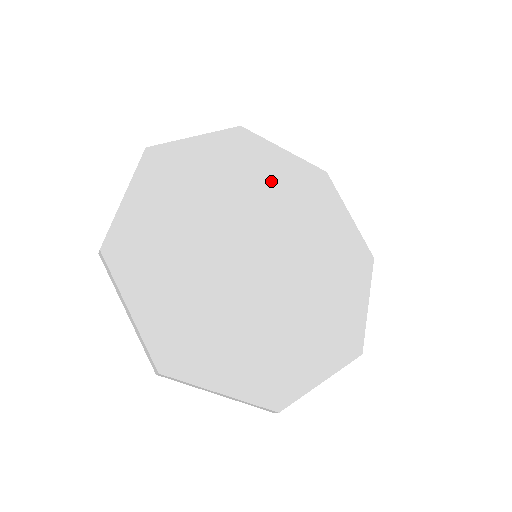
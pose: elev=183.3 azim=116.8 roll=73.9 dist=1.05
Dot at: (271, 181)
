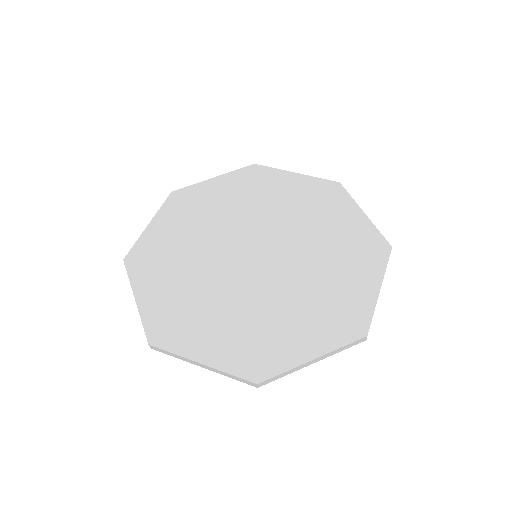
Dot at: (278, 198)
